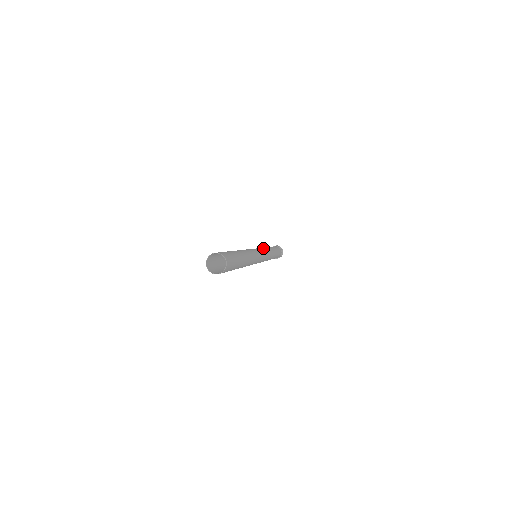
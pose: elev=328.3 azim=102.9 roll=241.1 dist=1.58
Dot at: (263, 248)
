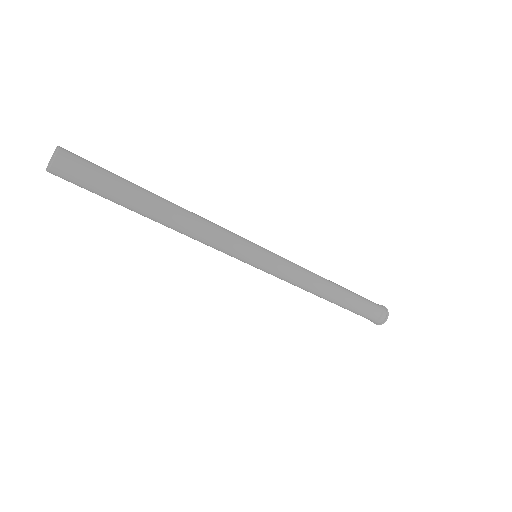
Dot at: (288, 260)
